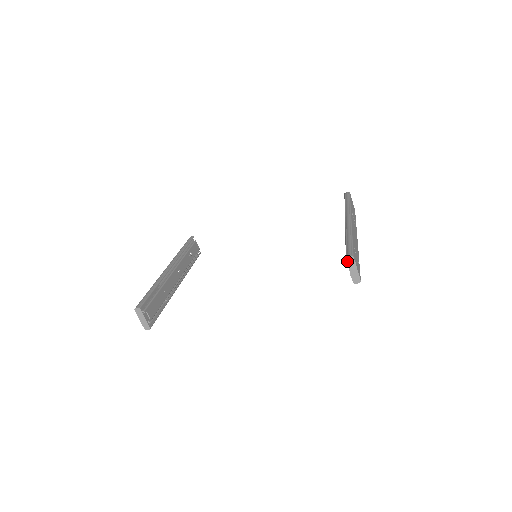
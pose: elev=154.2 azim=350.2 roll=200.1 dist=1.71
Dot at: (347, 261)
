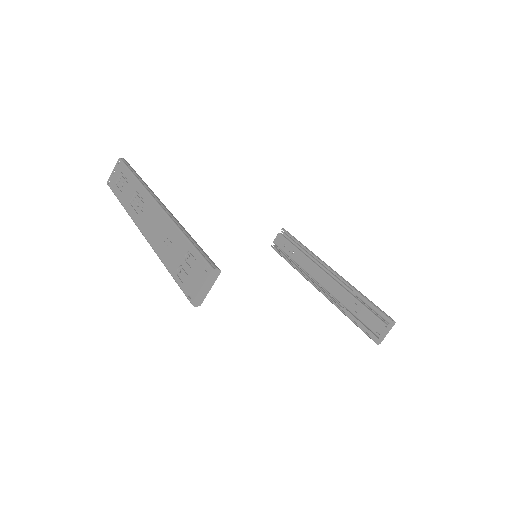
Dot at: (391, 324)
